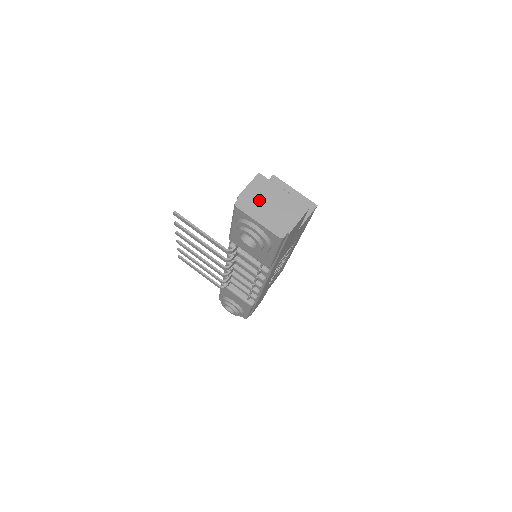
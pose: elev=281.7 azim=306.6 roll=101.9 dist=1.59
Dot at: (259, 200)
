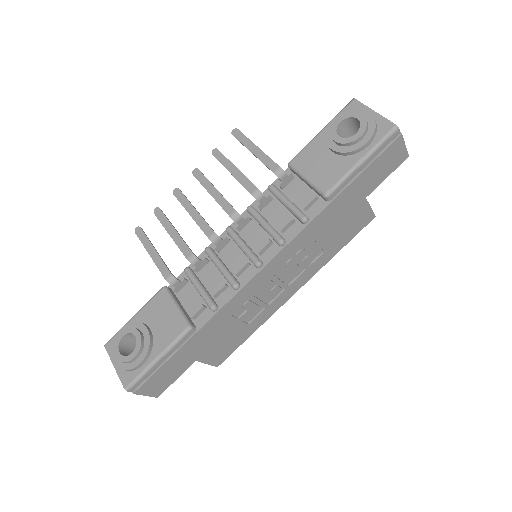
Dot at: occluded
